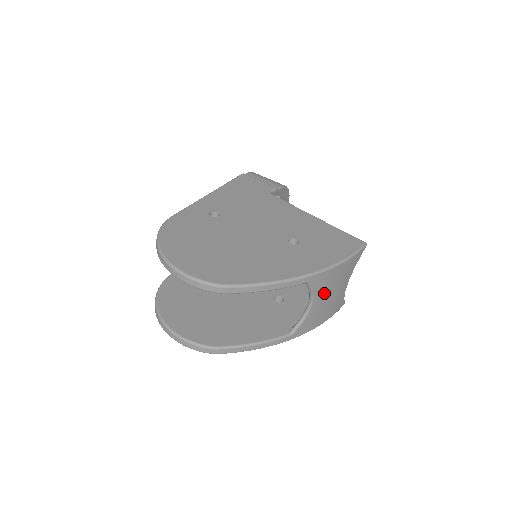
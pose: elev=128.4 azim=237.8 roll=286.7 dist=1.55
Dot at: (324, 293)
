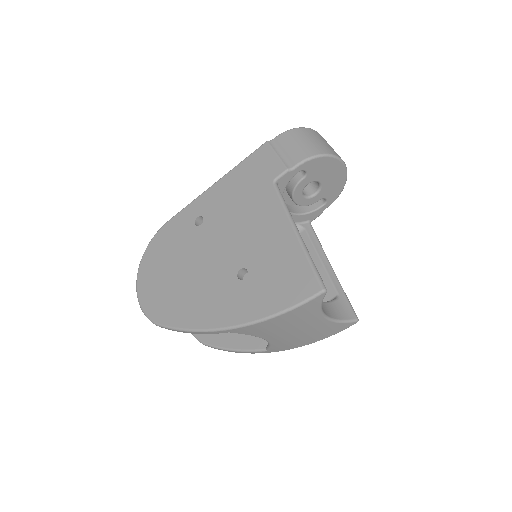
Dot at: (274, 333)
